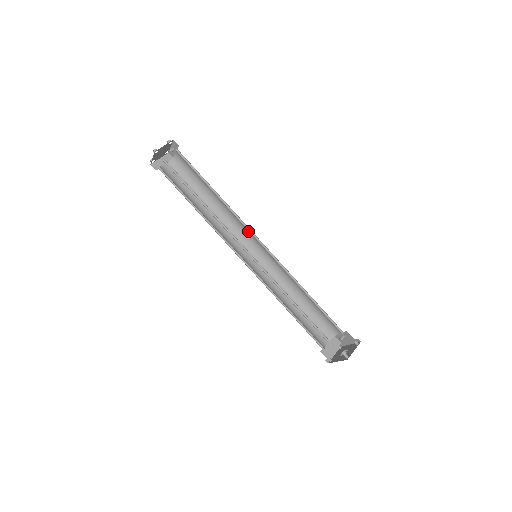
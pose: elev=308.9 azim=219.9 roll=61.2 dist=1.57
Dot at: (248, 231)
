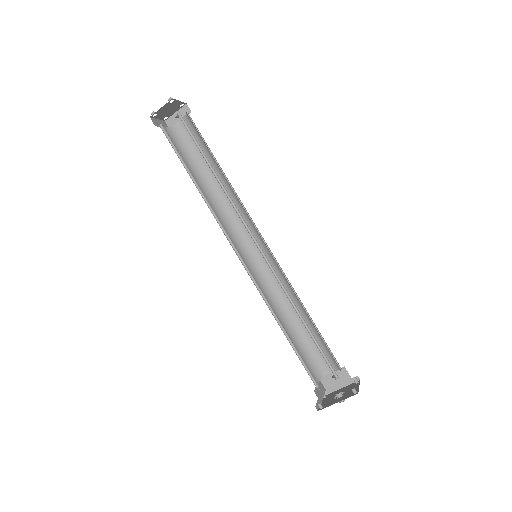
Dot at: occluded
